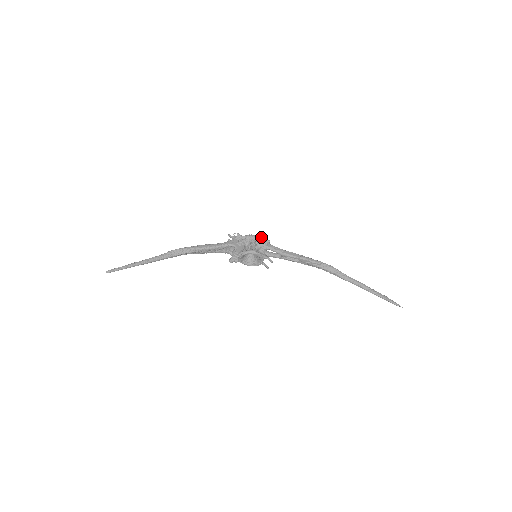
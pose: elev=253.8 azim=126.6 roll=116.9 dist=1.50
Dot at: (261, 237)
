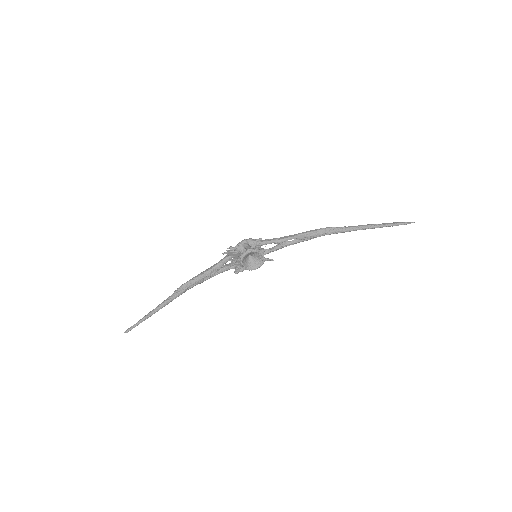
Dot at: (251, 238)
